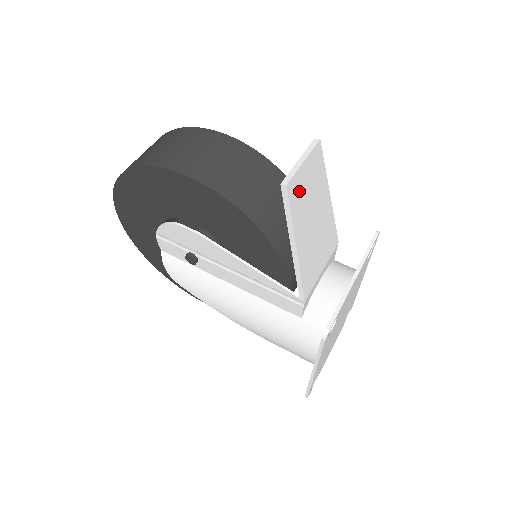
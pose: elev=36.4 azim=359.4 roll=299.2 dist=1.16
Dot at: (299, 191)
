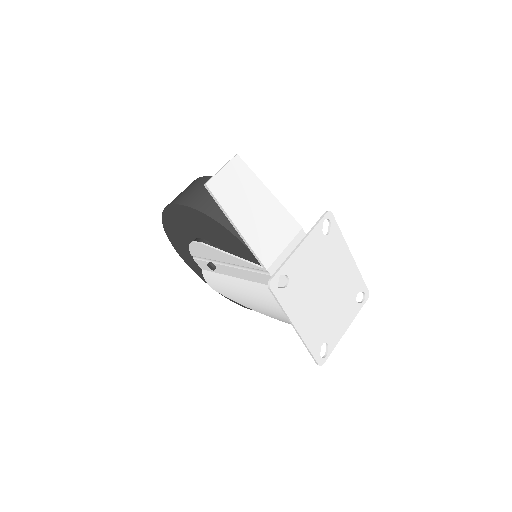
Dot at: (224, 188)
